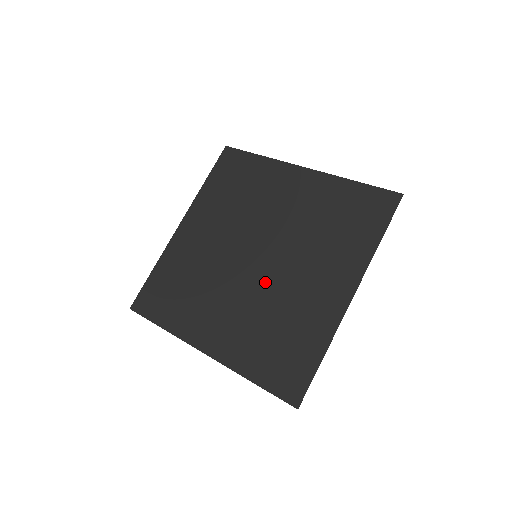
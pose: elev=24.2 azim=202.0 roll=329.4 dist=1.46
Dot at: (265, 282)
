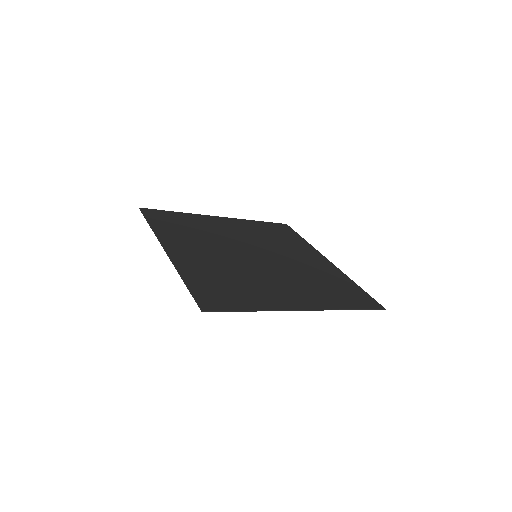
Dot at: (282, 265)
